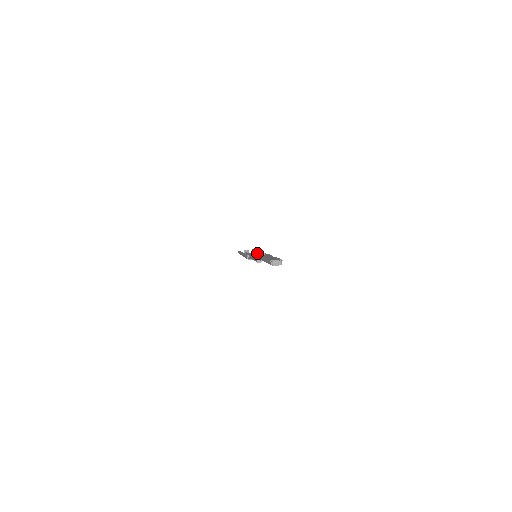
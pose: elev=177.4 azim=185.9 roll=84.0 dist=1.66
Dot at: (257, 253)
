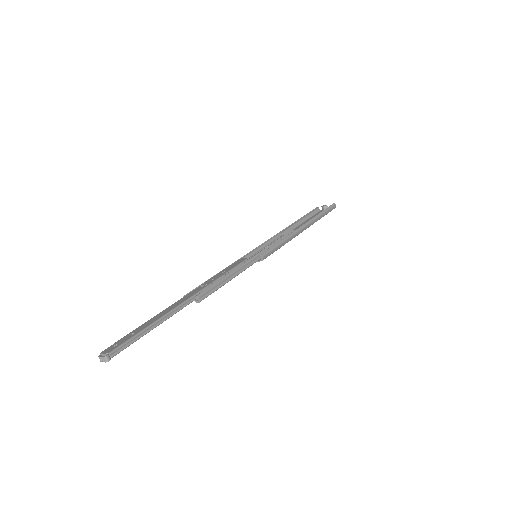
Dot at: (230, 266)
